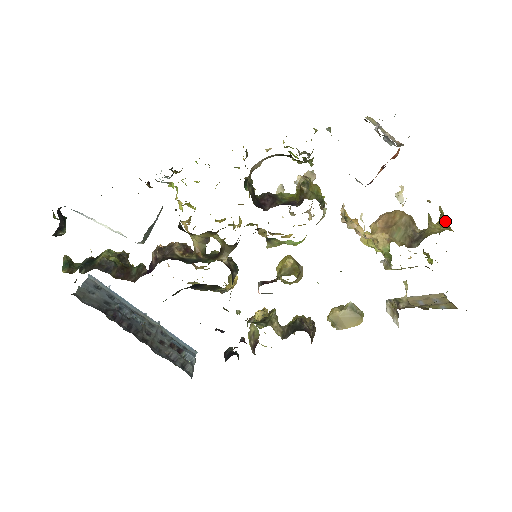
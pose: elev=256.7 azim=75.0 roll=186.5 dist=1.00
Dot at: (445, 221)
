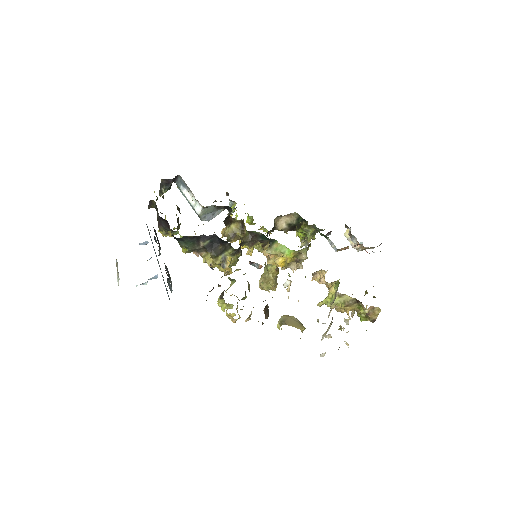
Dot at: (375, 297)
